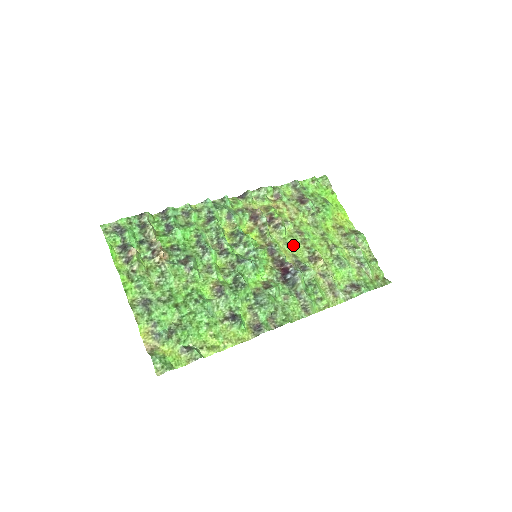
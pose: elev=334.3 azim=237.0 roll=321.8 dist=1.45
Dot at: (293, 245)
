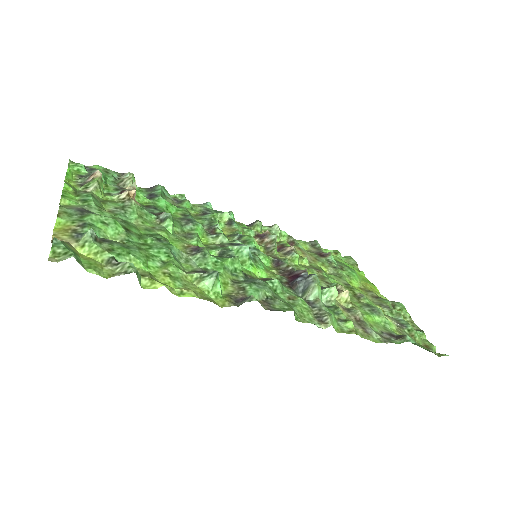
Dot at: occluded
